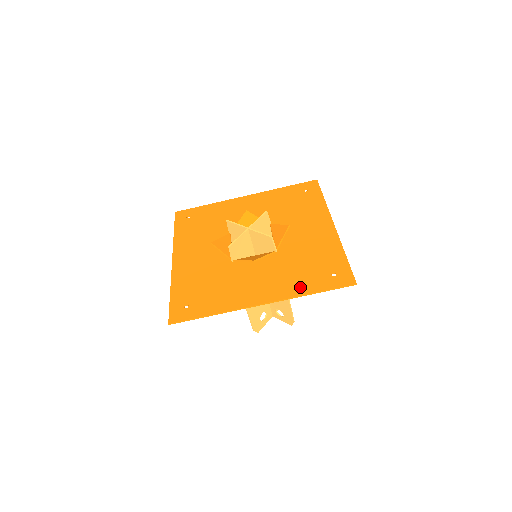
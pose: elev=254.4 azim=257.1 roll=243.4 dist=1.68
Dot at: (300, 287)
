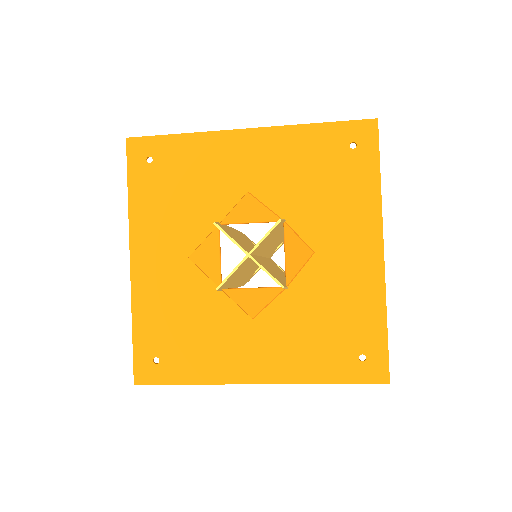
Dot at: (313, 369)
